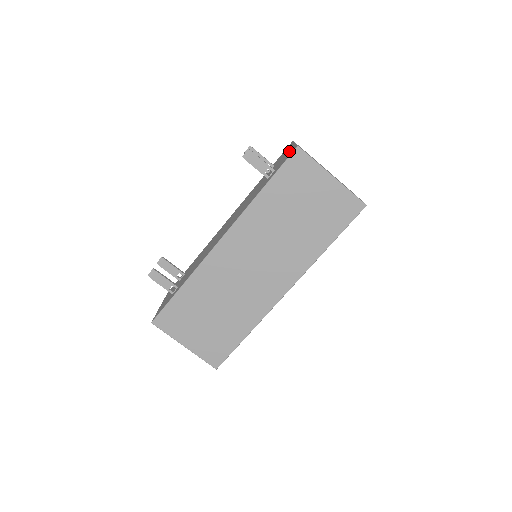
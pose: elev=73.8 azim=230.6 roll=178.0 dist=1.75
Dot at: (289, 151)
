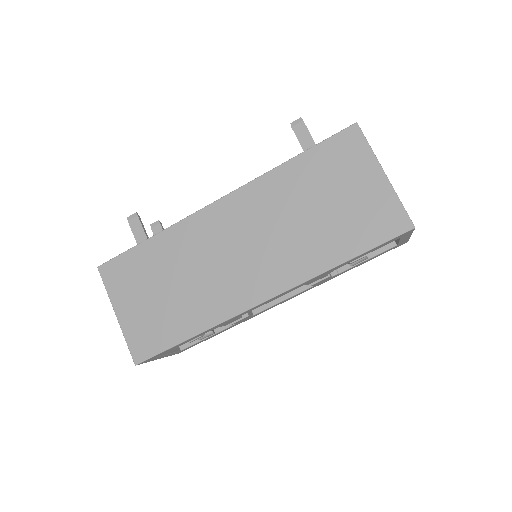
Dot at: occluded
